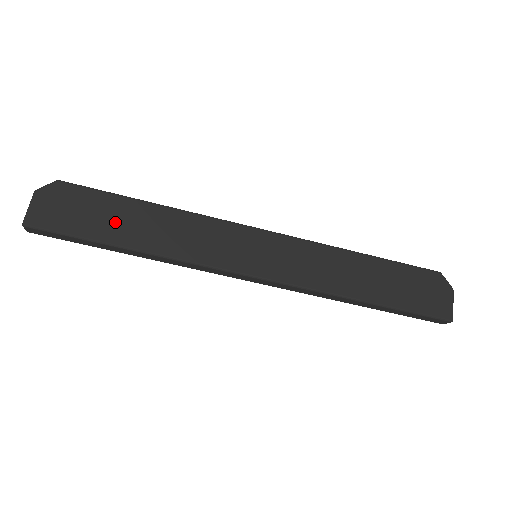
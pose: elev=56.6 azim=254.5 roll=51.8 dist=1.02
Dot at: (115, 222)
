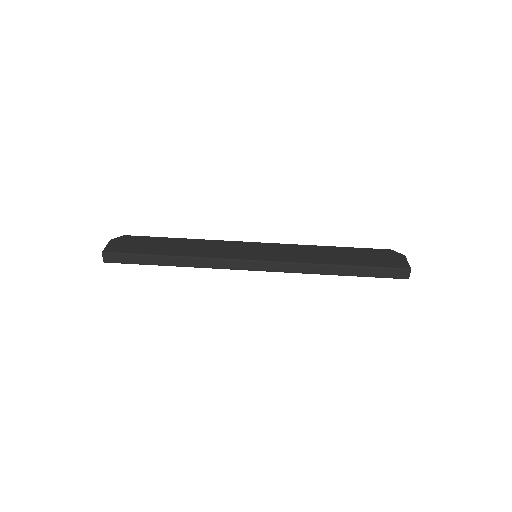
Dot at: (160, 247)
